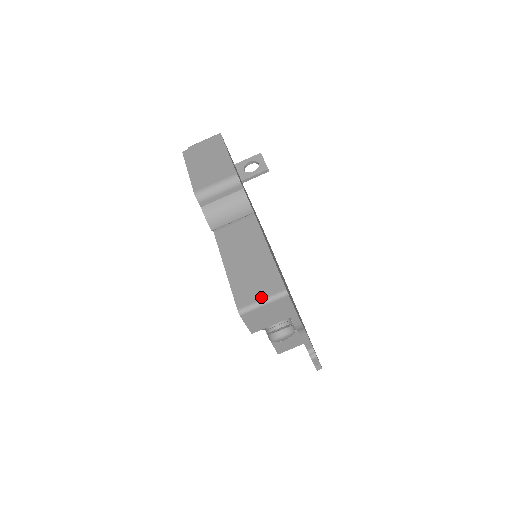
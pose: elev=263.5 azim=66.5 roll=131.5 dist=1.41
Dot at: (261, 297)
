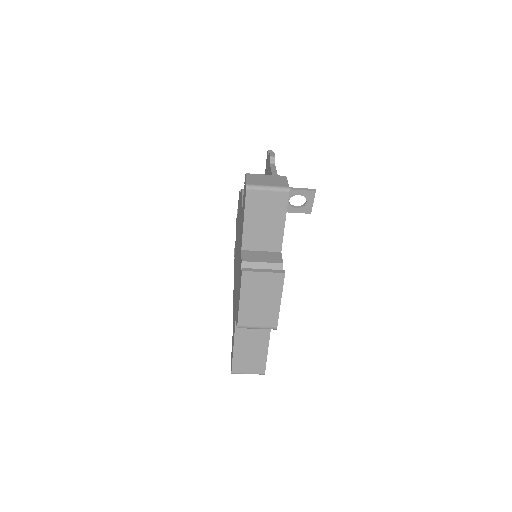
Dot at: (248, 372)
